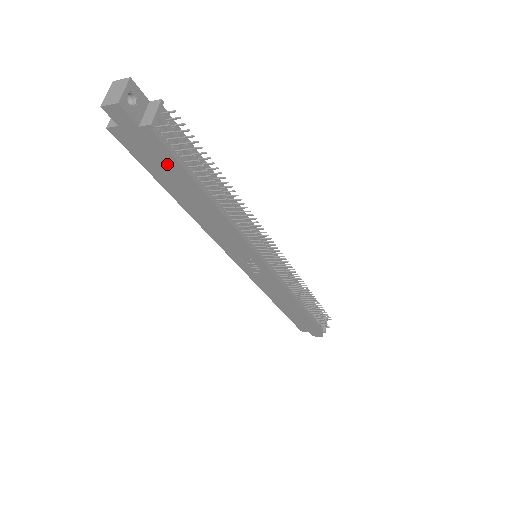
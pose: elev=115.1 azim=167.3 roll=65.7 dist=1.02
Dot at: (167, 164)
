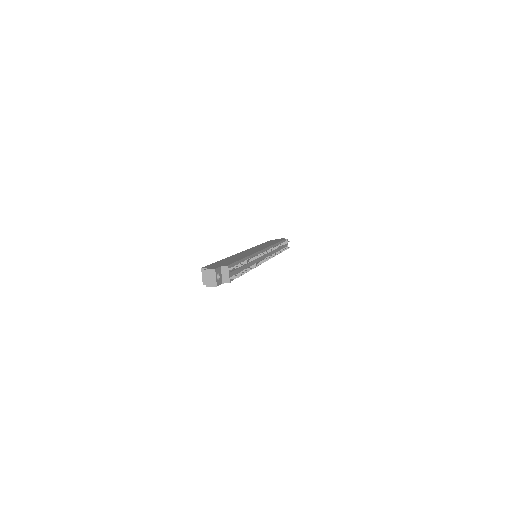
Dot at: occluded
